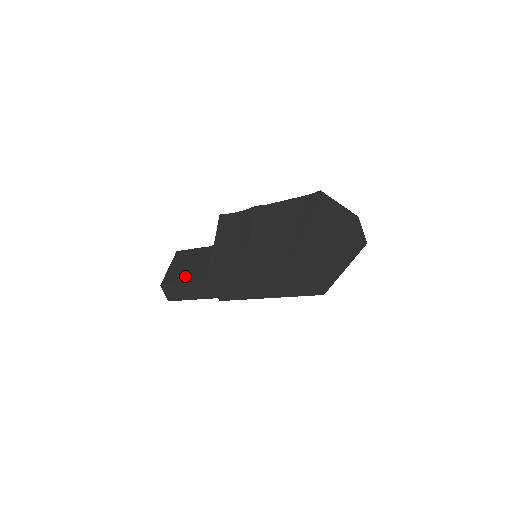
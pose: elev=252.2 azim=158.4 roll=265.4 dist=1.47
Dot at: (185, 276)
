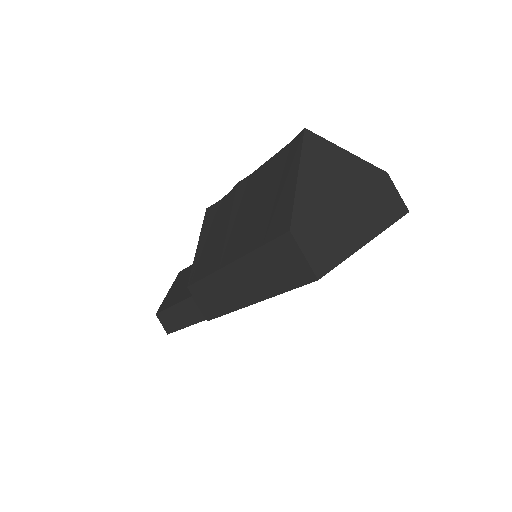
Dot at: (177, 297)
